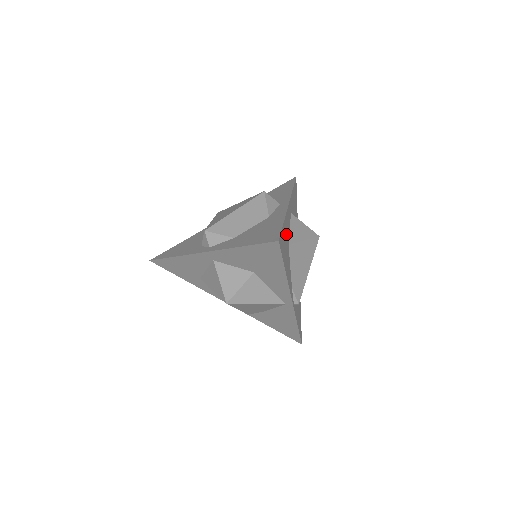
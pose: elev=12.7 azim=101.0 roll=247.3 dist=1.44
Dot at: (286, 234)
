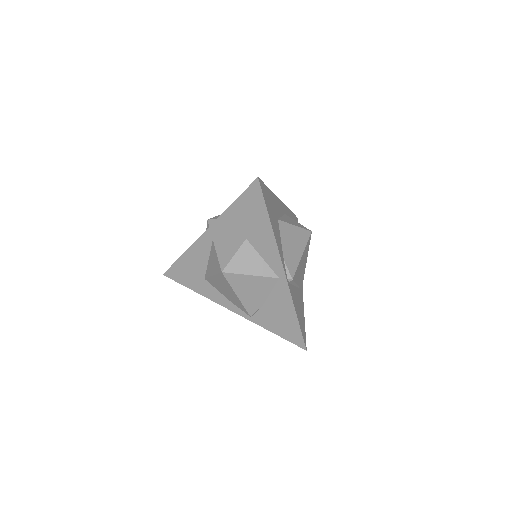
Dot at: (274, 205)
